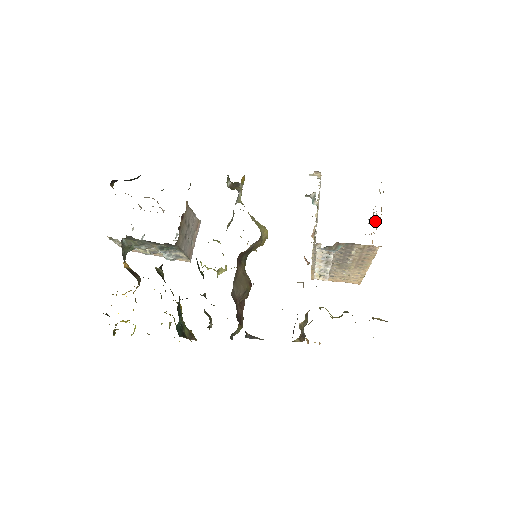
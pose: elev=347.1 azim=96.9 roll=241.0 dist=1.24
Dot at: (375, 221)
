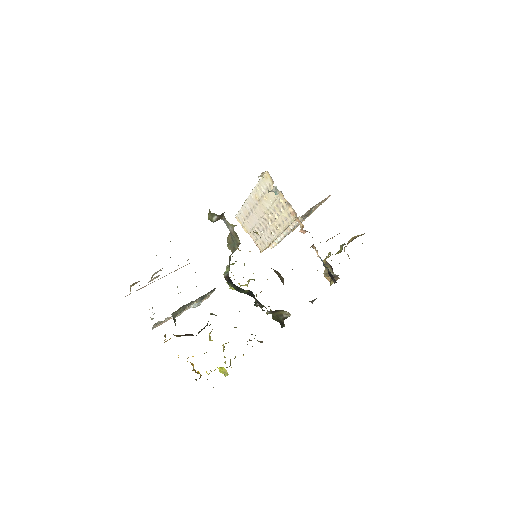
Dot at: occluded
